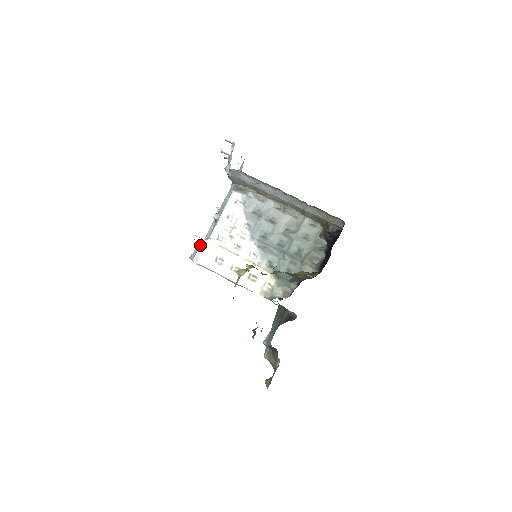
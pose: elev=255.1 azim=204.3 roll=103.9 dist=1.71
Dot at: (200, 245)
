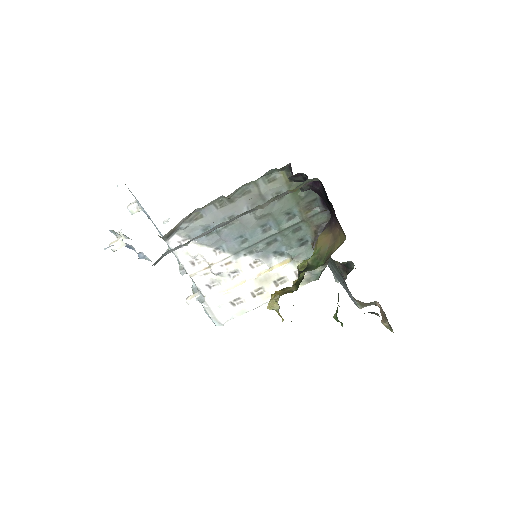
Dot at: occluded
